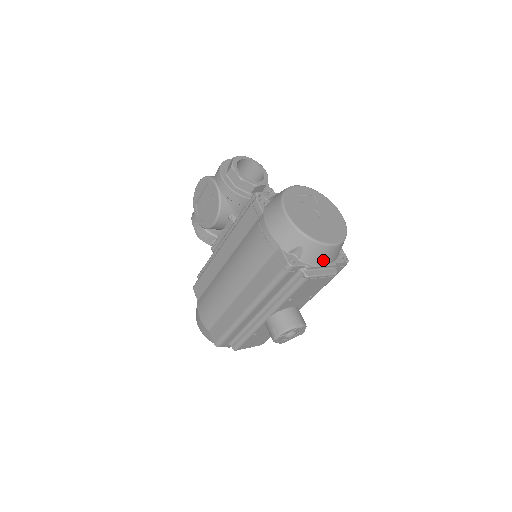
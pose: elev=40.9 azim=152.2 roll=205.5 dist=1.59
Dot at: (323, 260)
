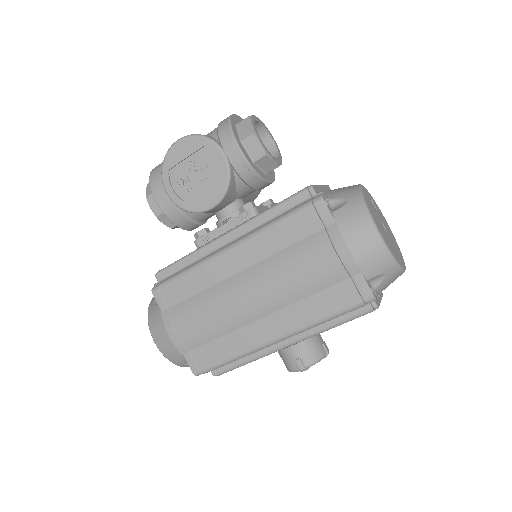
Dot at: occluded
